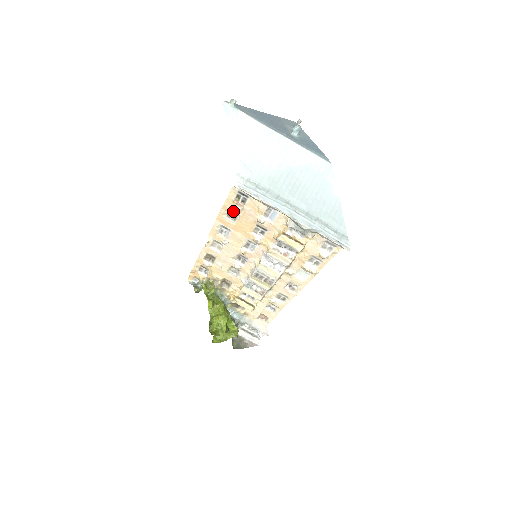
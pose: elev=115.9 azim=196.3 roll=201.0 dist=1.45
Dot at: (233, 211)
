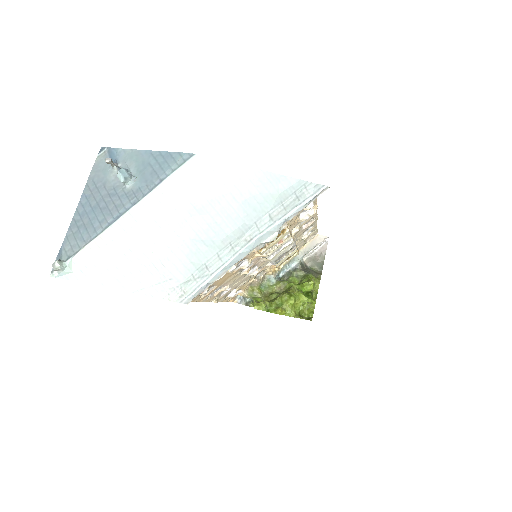
Dot at: occluded
